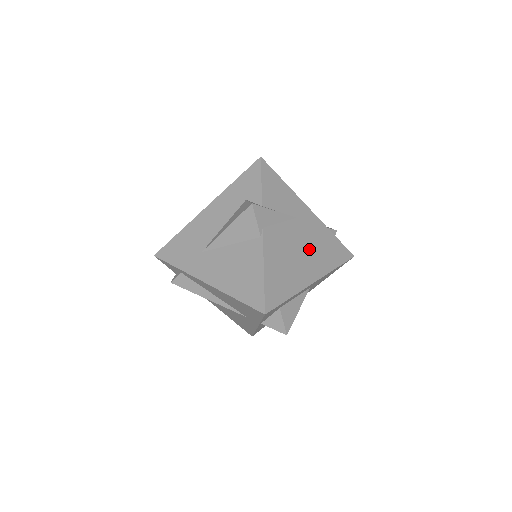
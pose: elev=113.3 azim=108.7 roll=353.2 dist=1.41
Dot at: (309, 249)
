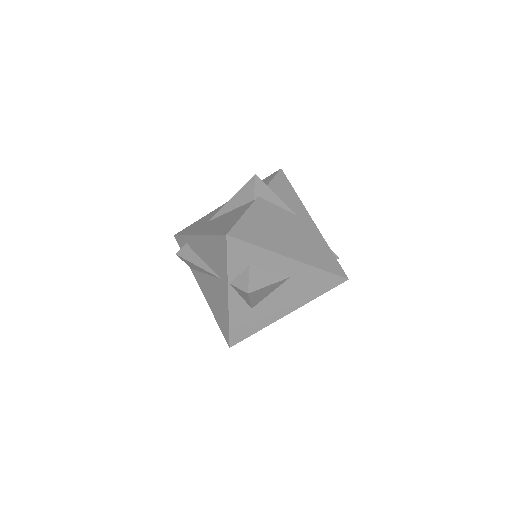
Dot at: (298, 238)
